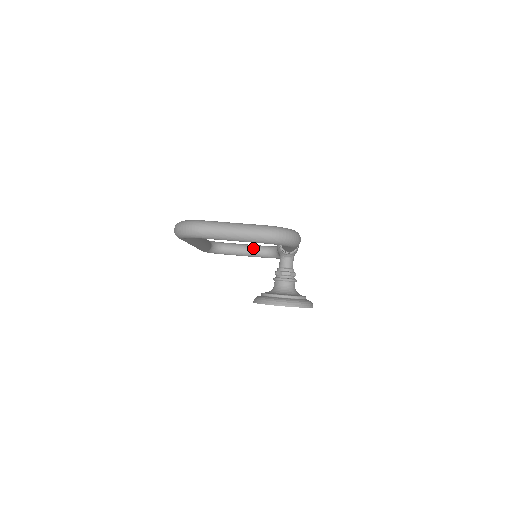
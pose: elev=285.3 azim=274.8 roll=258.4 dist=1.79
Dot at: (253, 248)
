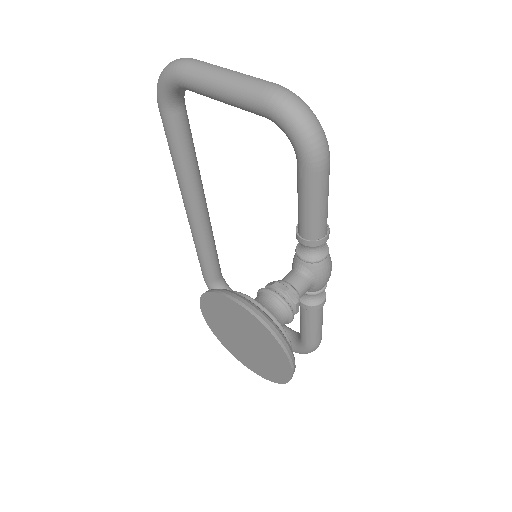
Dot at: occluded
